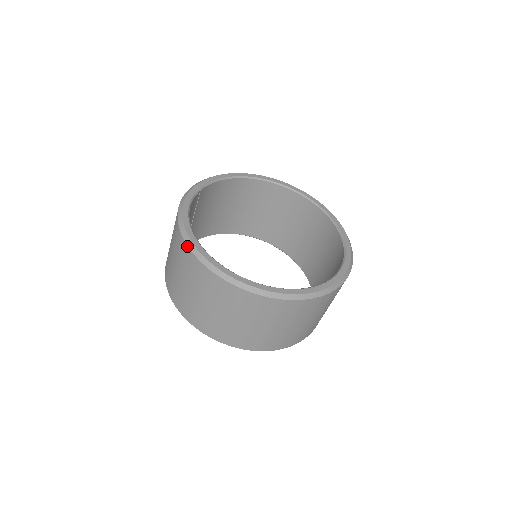
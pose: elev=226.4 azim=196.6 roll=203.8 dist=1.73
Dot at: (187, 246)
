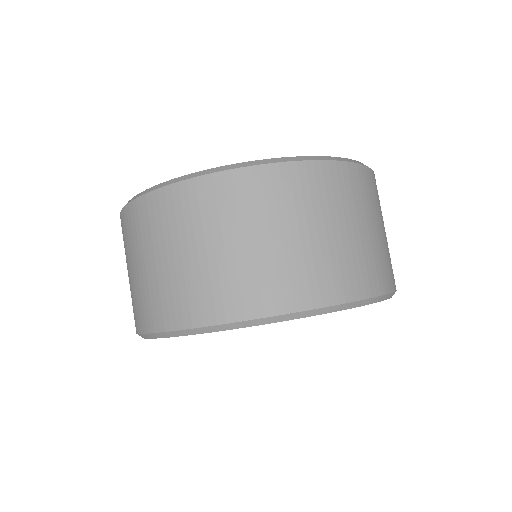
Dot at: occluded
